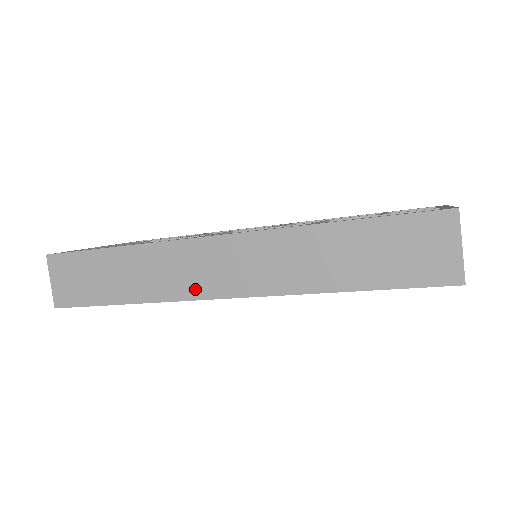
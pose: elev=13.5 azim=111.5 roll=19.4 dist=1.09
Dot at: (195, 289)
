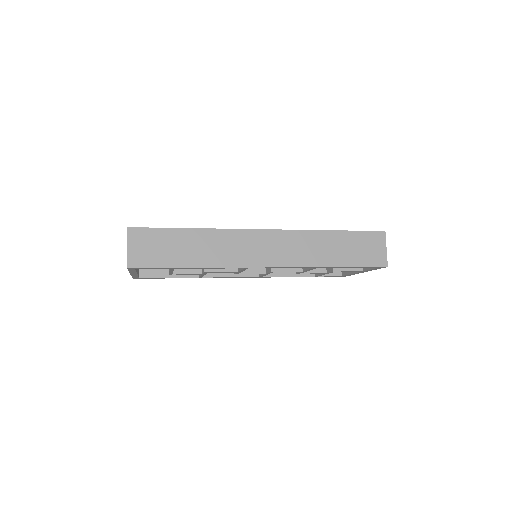
Dot at: (247, 260)
